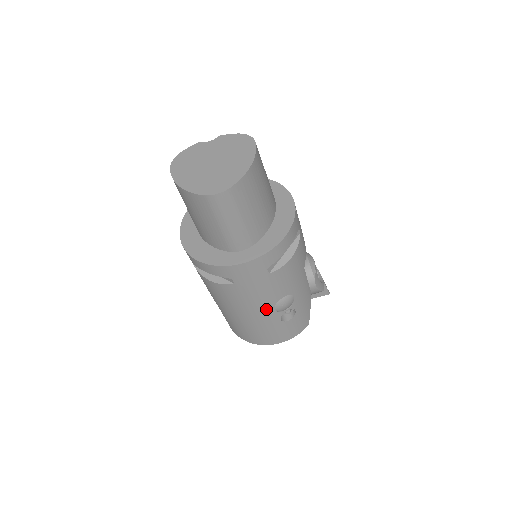
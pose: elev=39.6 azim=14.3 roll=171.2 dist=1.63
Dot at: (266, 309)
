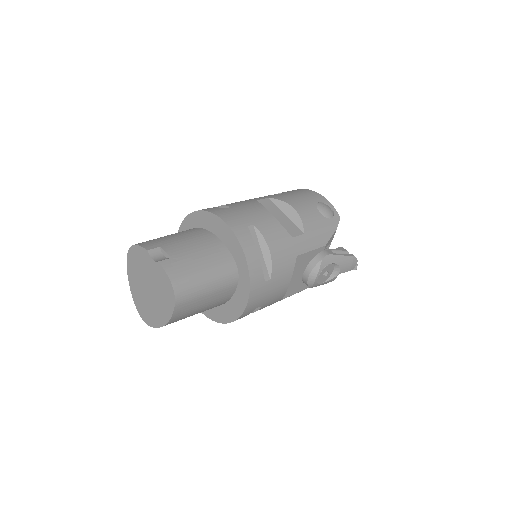
Dot at: occluded
